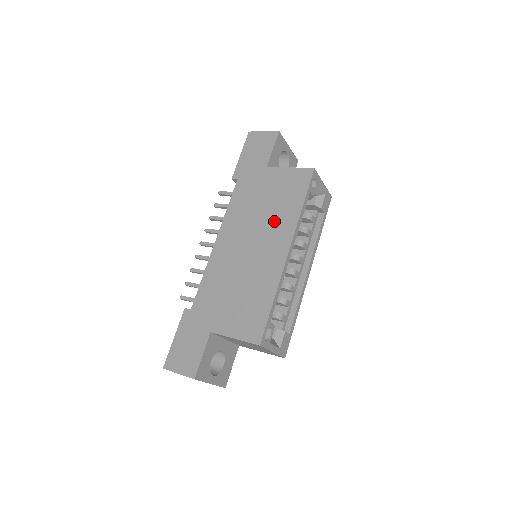
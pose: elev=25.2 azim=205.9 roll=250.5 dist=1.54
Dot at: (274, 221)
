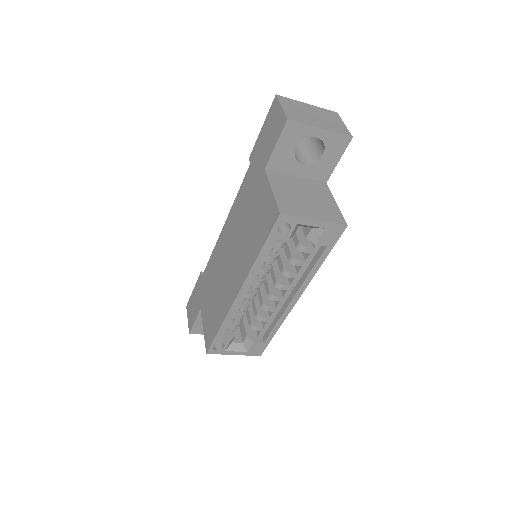
Dot at: (244, 249)
